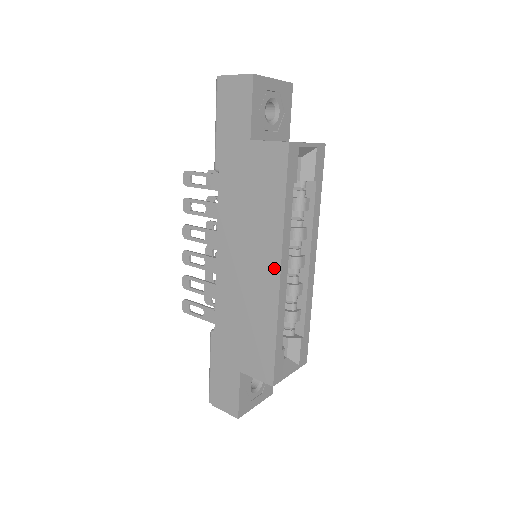
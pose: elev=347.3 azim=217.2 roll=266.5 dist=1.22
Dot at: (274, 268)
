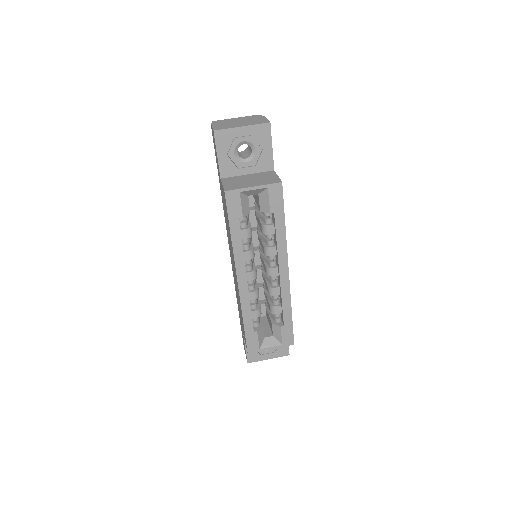
Dot at: (236, 276)
